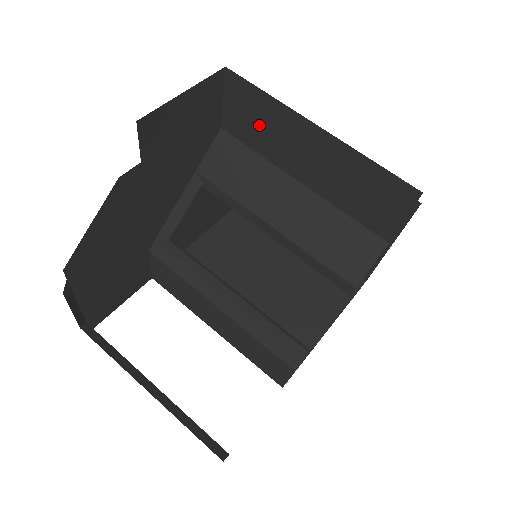
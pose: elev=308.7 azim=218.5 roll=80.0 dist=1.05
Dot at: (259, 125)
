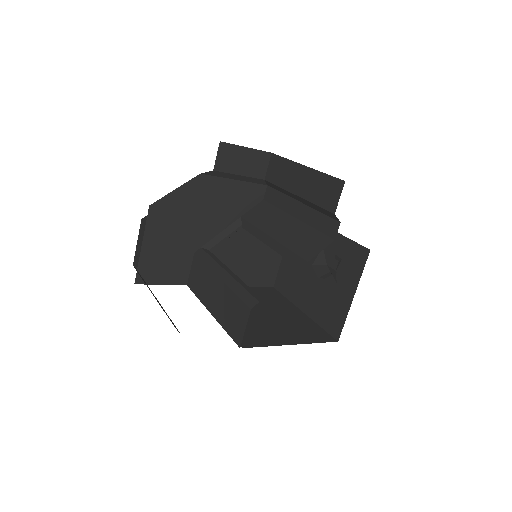
Dot at: (280, 179)
